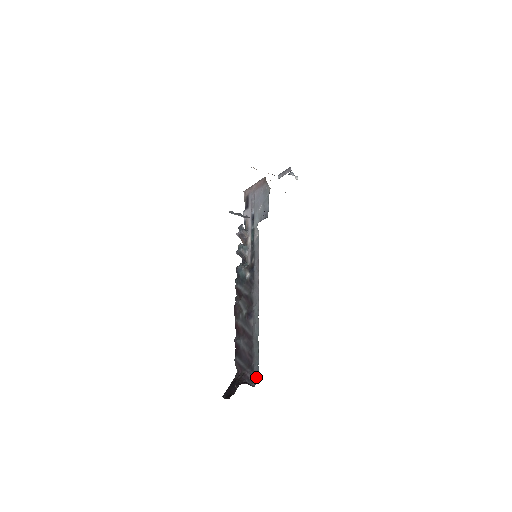
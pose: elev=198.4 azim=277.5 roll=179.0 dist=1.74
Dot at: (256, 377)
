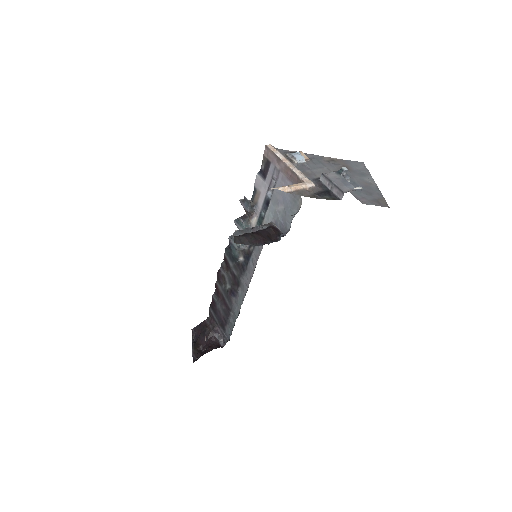
Dot at: (226, 341)
